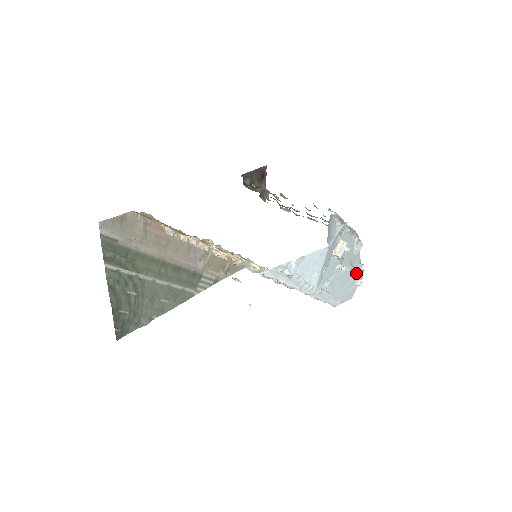
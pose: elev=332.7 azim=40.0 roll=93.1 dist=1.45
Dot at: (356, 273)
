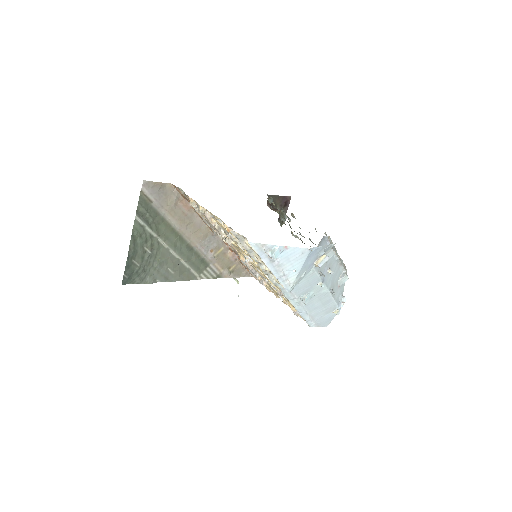
Dot at: (335, 301)
